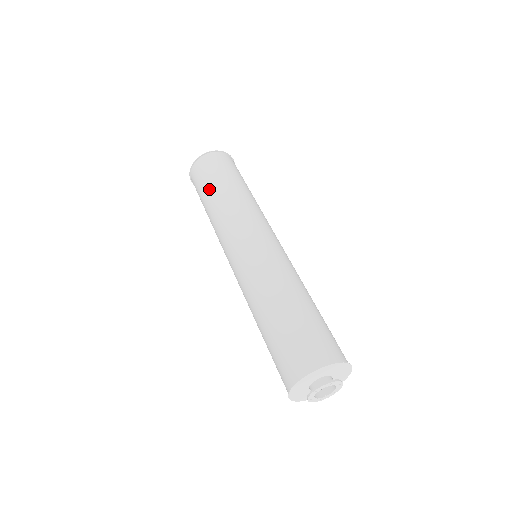
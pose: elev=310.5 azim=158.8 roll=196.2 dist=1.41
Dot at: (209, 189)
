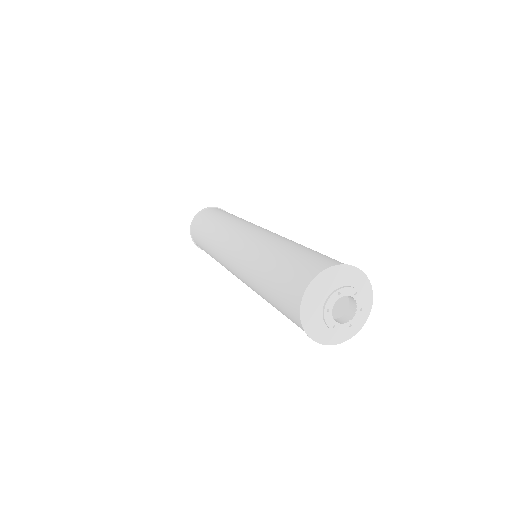
Dot at: (217, 216)
